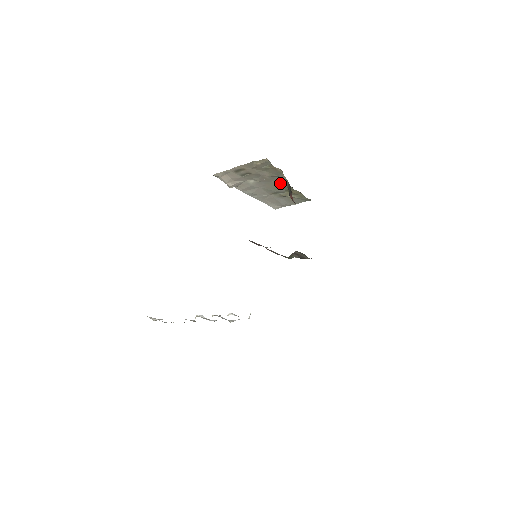
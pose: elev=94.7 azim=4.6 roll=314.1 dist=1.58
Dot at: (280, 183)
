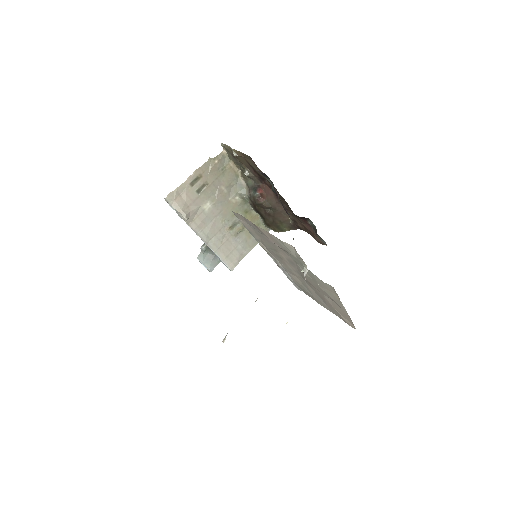
Dot at: (245, 173)
